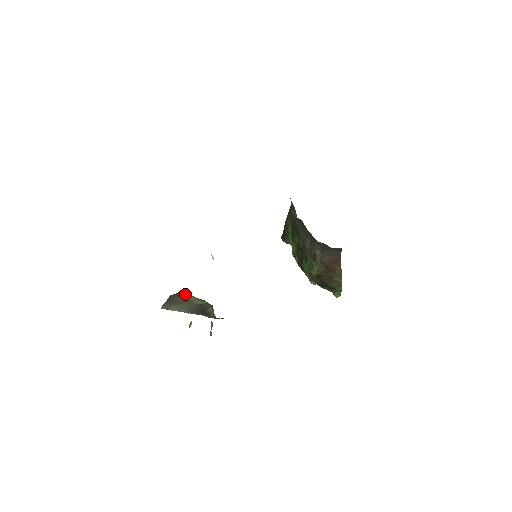
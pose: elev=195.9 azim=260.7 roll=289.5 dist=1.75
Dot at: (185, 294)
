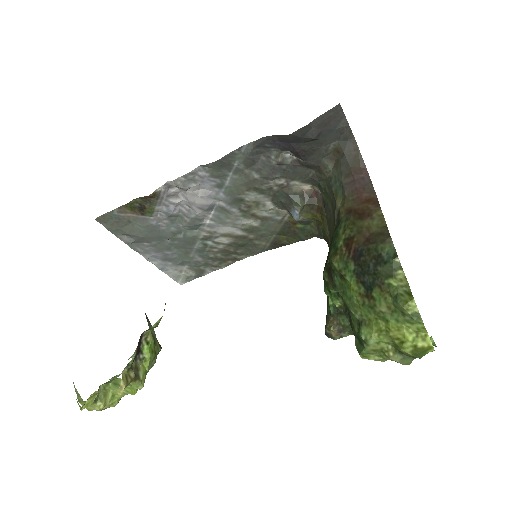
Dot at: occluded
